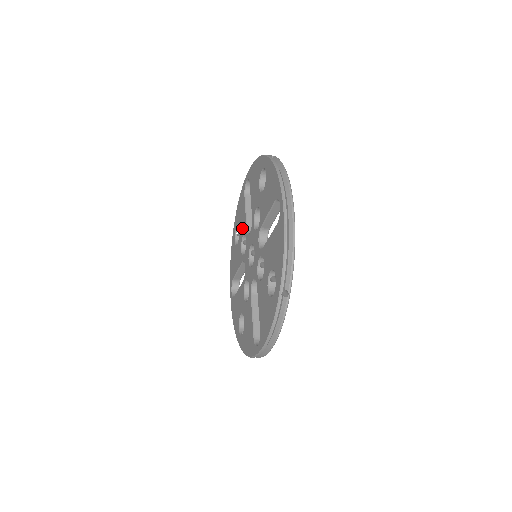
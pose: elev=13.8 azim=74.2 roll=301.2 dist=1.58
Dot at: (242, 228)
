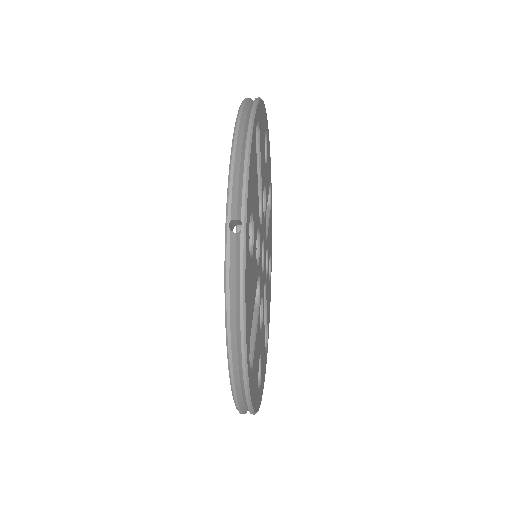
Dot at: occluded
